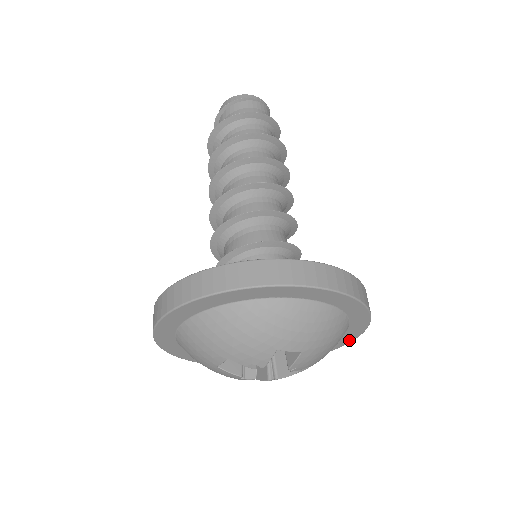
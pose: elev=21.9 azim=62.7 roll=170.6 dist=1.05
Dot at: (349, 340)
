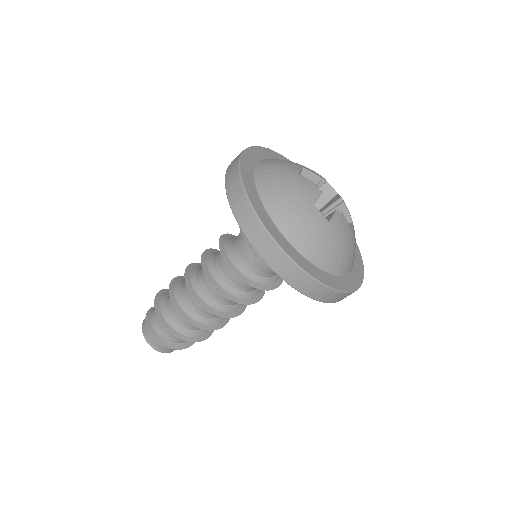
Dot at: (361, 270)
